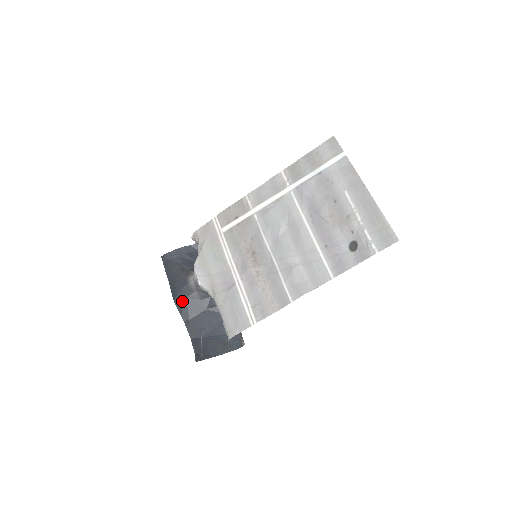
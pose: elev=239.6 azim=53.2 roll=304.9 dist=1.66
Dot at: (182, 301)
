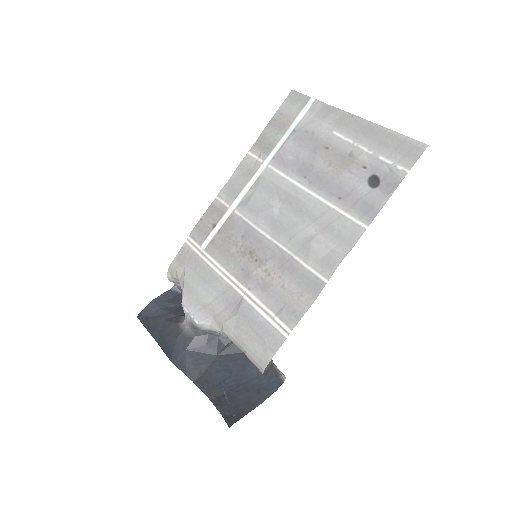
Dot at: (182, 356)
